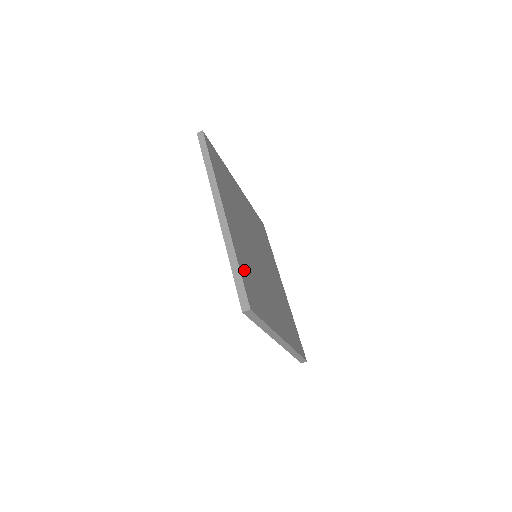
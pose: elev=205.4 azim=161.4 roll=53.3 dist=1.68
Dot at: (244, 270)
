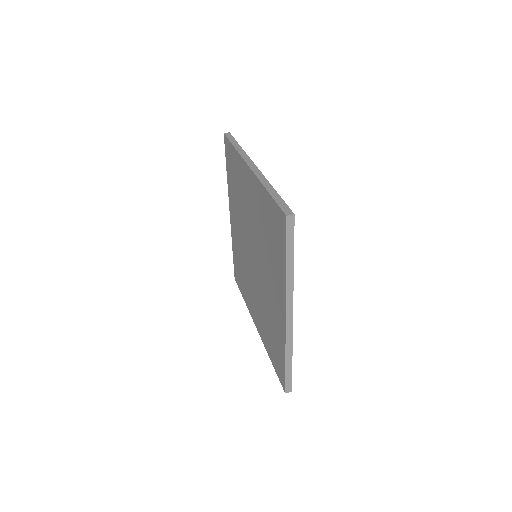
Dot at: occluded
